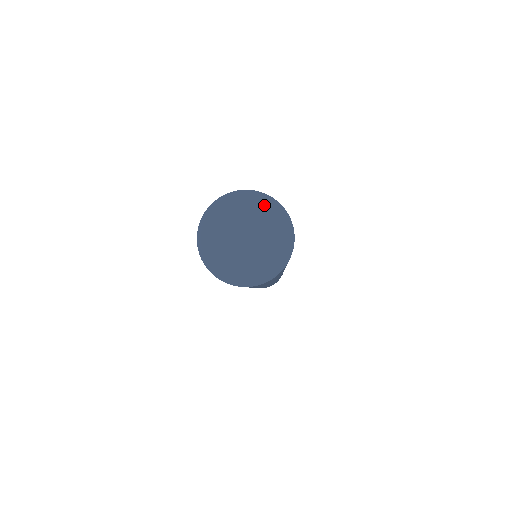
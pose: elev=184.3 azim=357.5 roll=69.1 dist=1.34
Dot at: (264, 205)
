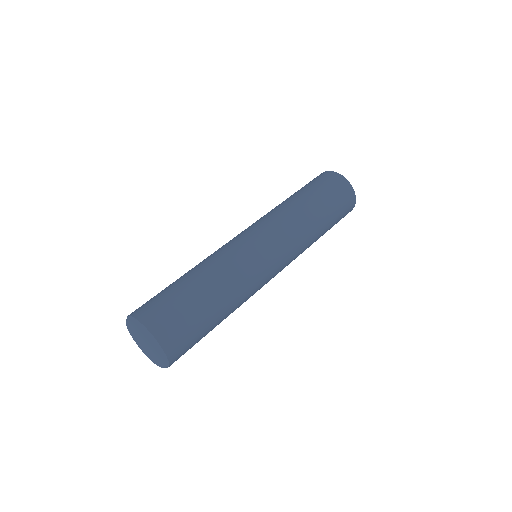
Dot at: (138, 328)
